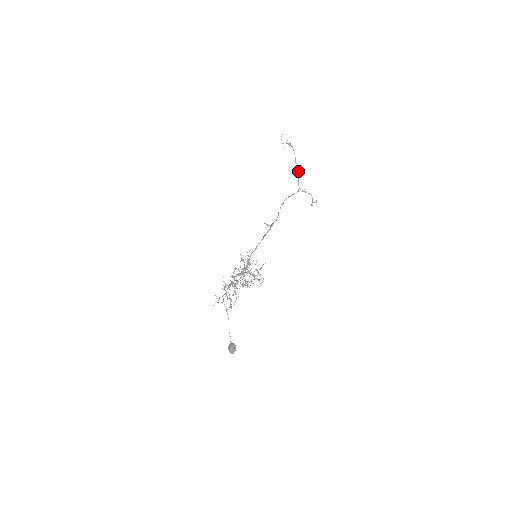
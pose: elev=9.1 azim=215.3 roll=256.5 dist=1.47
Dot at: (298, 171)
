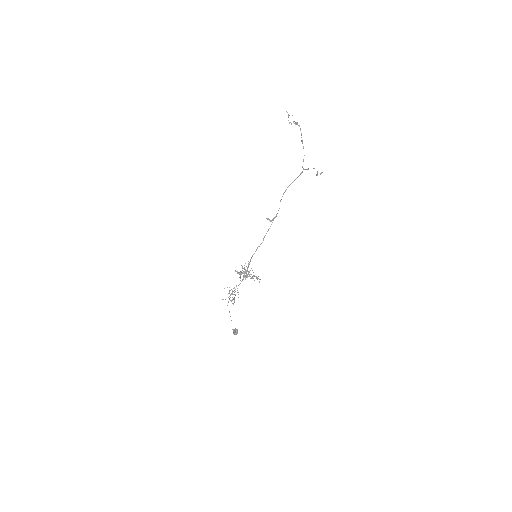
Dot at: occluded
